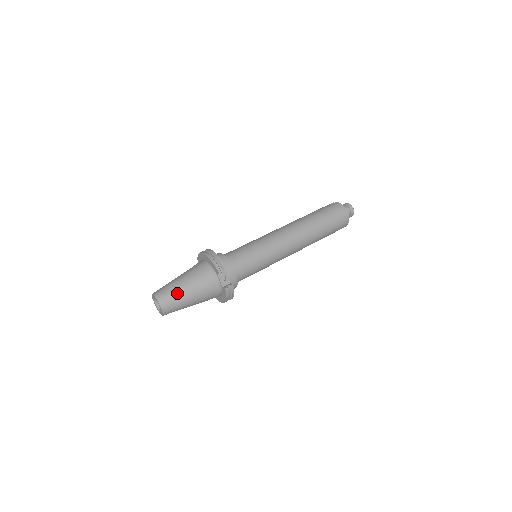
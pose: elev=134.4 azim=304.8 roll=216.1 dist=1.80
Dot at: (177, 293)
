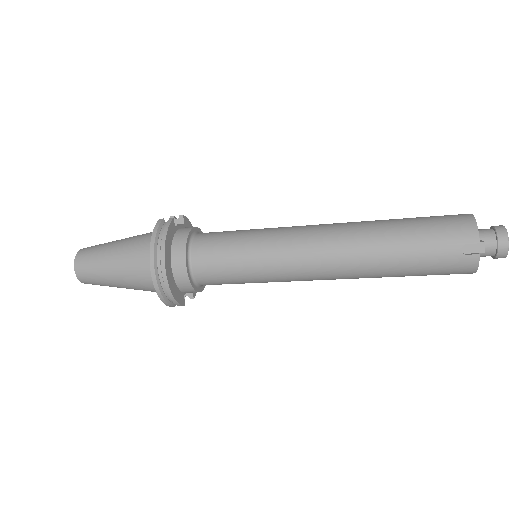
Dot at: occluded
